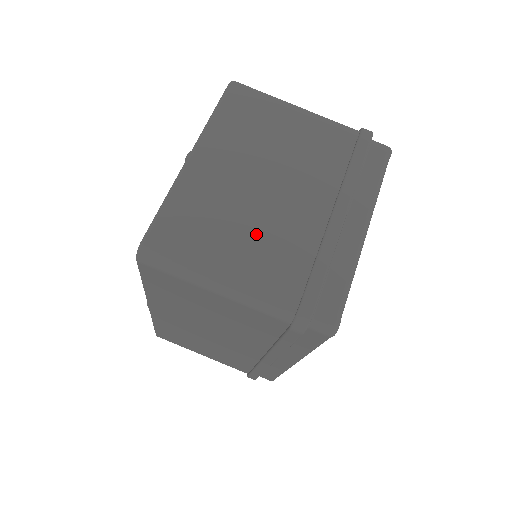
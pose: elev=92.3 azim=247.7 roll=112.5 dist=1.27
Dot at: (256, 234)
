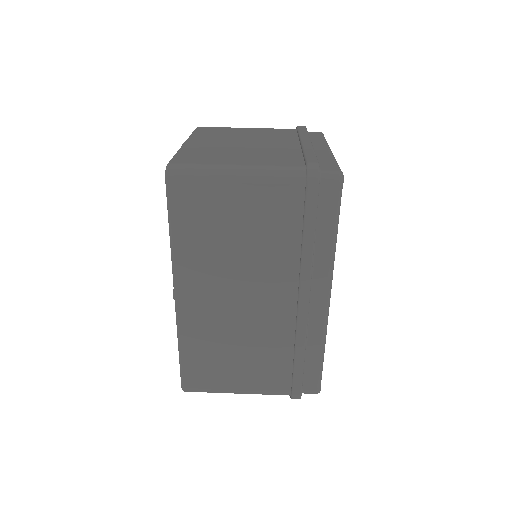
Dot at: (252, 154)
